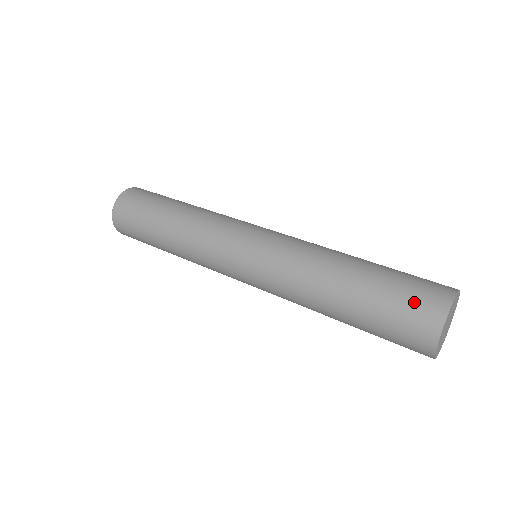
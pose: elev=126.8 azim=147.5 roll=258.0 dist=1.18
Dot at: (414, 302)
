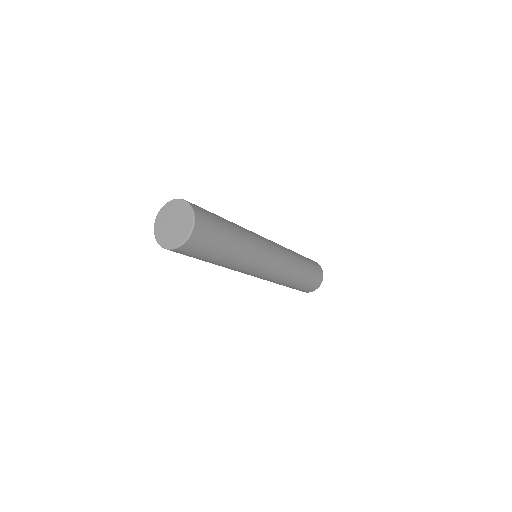
Dot at: (308, 289)
